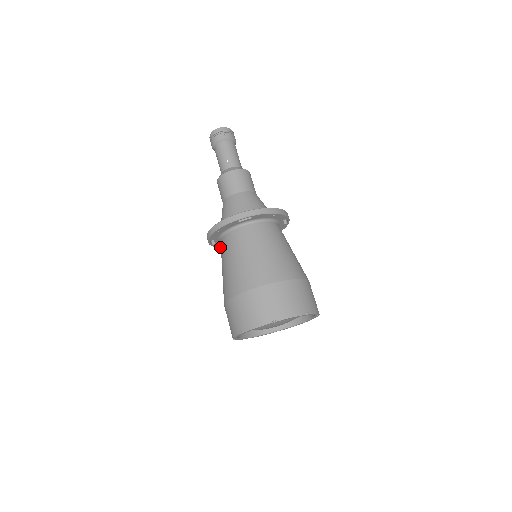
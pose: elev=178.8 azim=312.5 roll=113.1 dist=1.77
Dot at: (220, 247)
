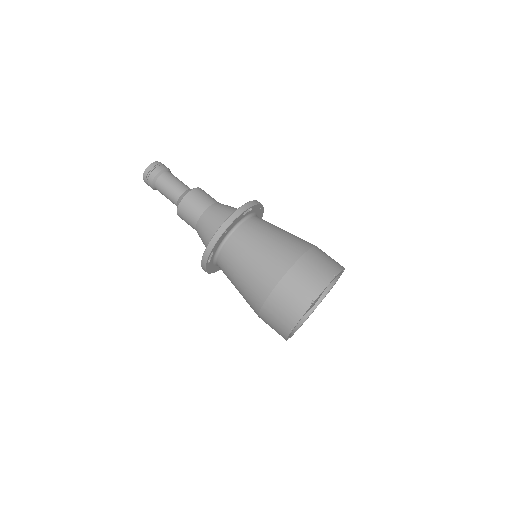
Dot at: (207, 270)
